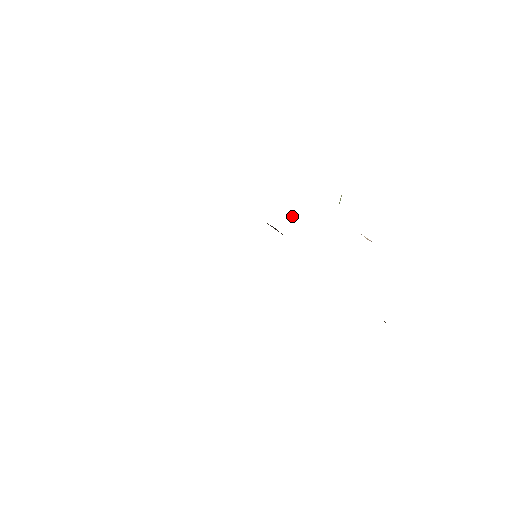
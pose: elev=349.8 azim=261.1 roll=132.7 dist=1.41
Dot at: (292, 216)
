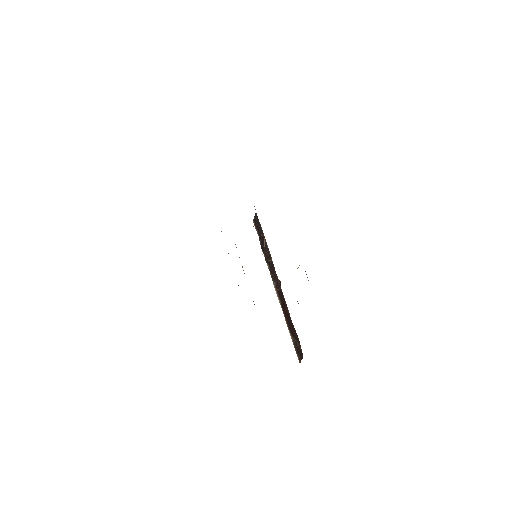
Dot at: occluded
